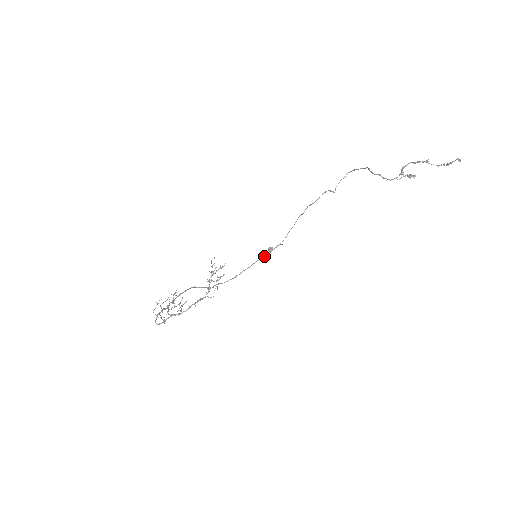
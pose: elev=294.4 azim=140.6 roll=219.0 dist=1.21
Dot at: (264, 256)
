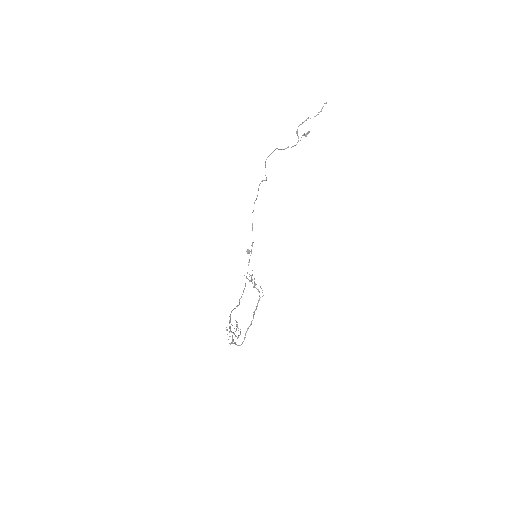
Dot at: occluded
